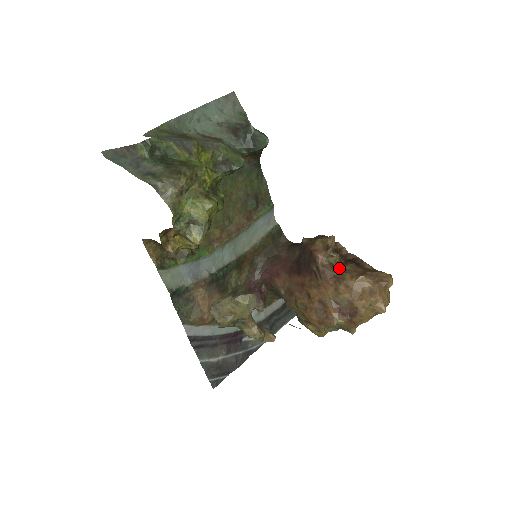
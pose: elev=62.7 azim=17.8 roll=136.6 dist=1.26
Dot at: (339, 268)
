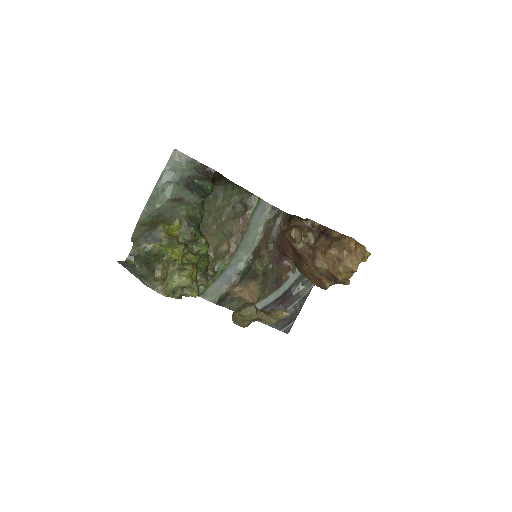
Dot at: (314, 245)
